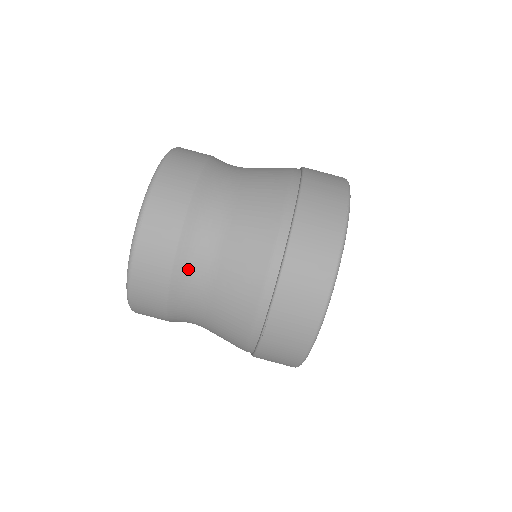
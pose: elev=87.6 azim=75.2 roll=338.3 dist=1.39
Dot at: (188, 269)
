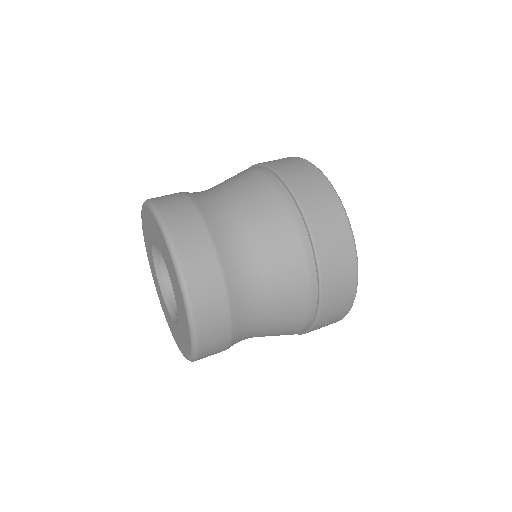
Dot at: (232, 258)
